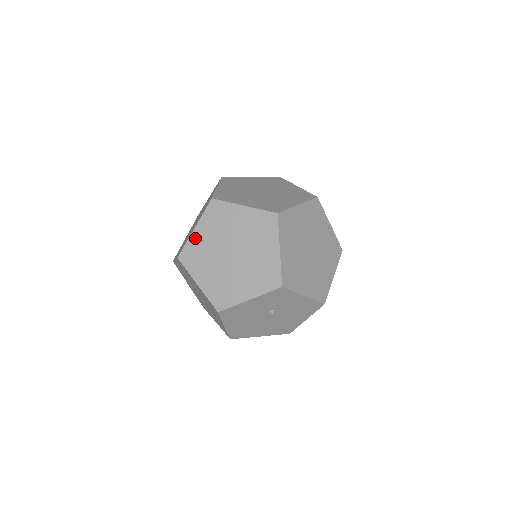
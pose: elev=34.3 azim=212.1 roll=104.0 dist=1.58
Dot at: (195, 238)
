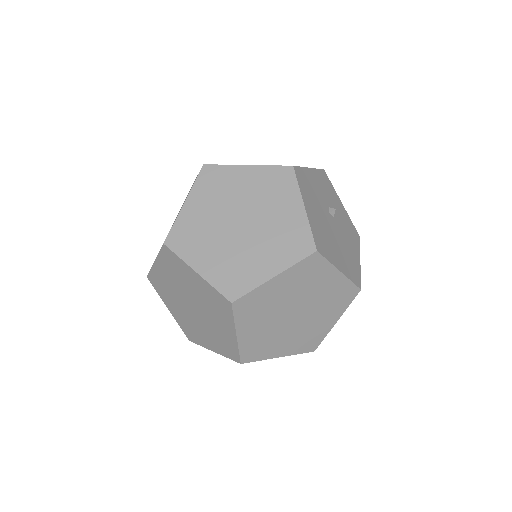
Dot at: occluded
